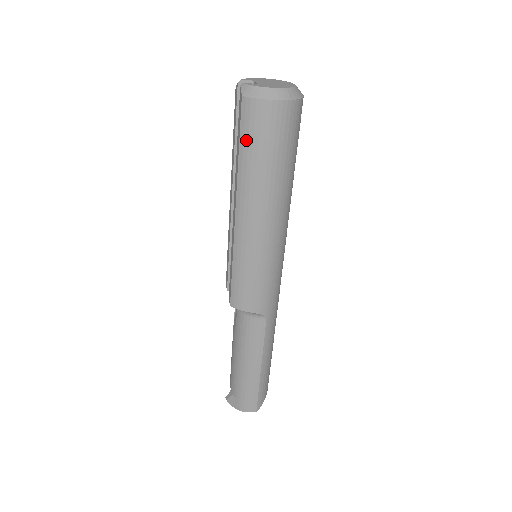
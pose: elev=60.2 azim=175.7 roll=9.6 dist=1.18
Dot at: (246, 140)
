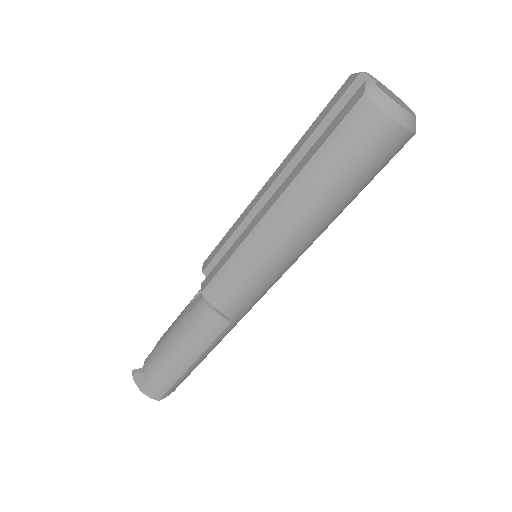
Dot at: (336, 142)
